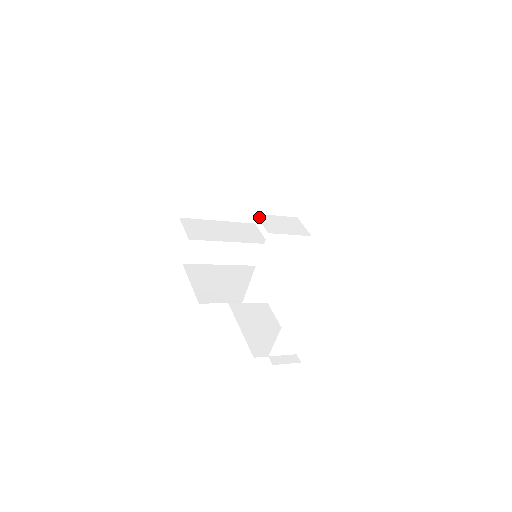
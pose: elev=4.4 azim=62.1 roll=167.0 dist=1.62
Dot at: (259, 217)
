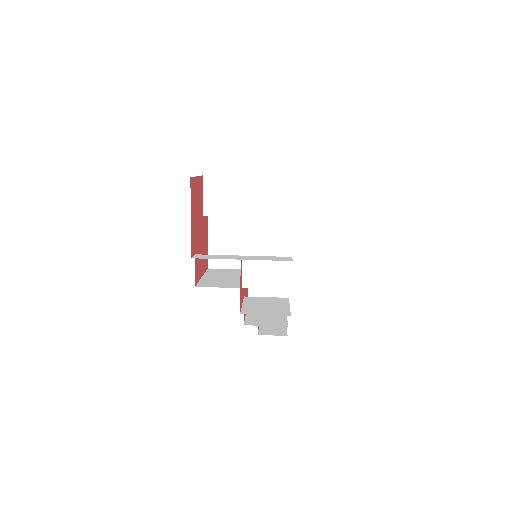
Dot at: (243, 262)
